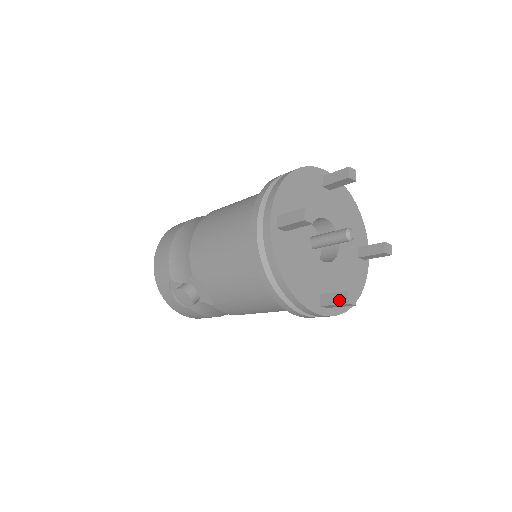
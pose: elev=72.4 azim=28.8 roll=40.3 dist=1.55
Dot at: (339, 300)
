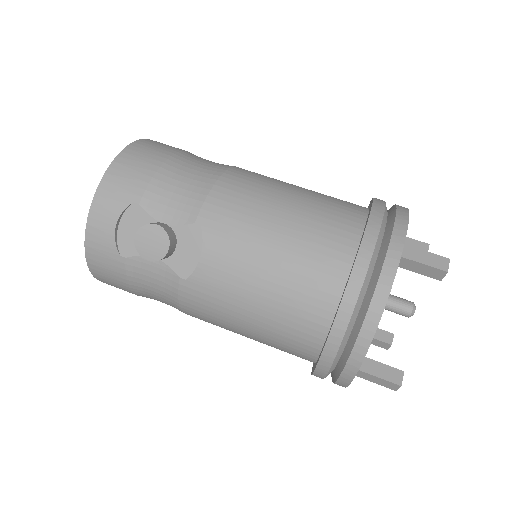
Dot at: (389, 376)
